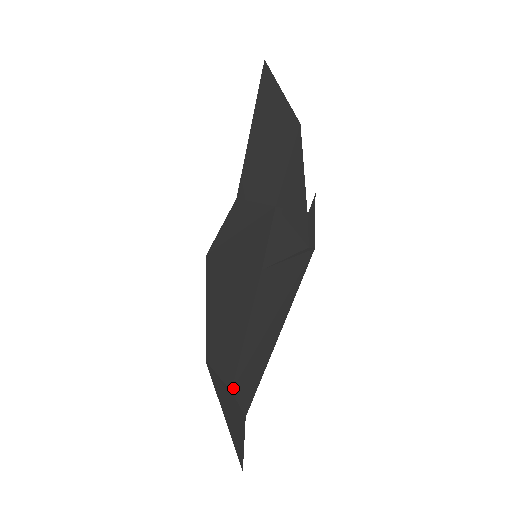
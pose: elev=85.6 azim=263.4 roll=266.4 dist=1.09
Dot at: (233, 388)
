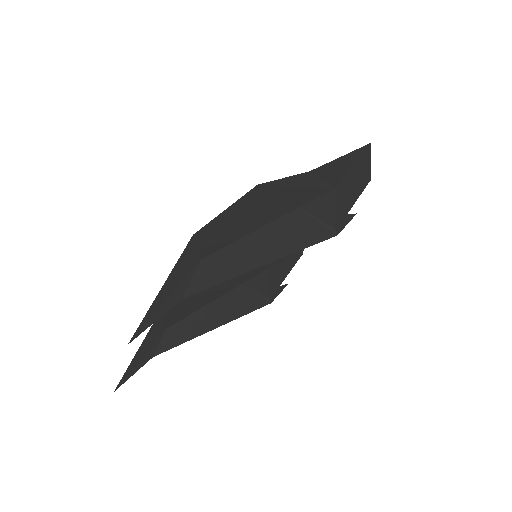
Dot at: (204, 259)
